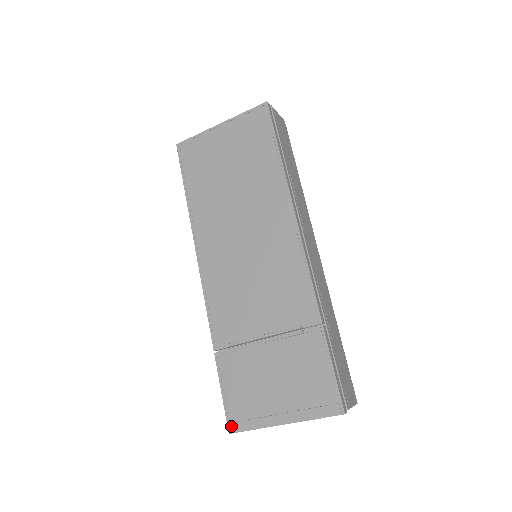
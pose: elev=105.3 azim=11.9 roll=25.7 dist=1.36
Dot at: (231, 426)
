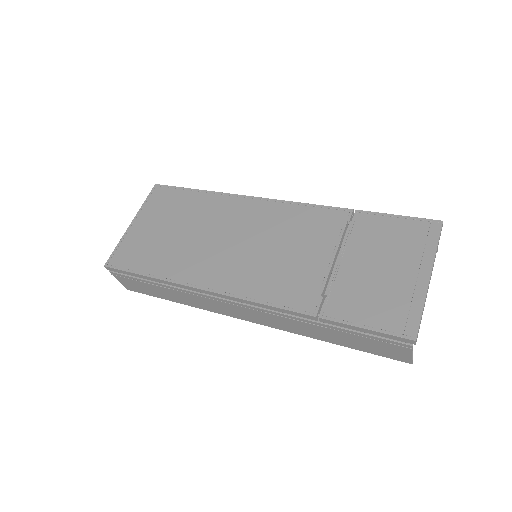
Dot at: (408, 334)
